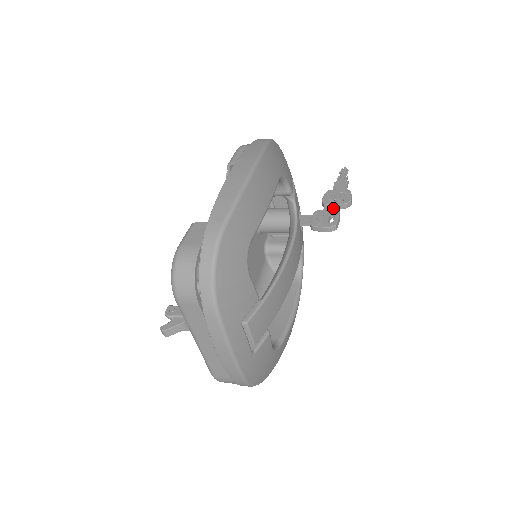
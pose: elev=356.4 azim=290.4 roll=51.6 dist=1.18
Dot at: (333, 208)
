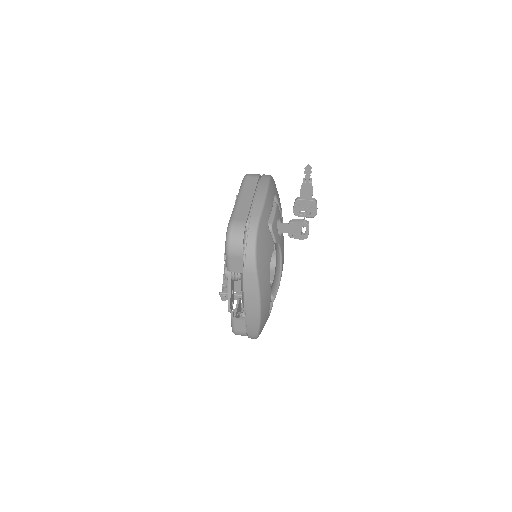
Dot at: (303, 215)
